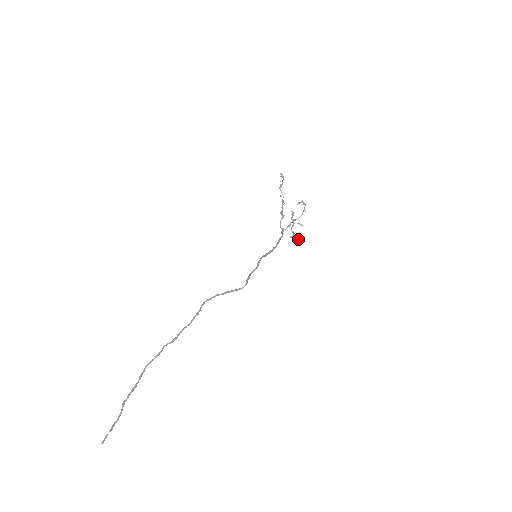
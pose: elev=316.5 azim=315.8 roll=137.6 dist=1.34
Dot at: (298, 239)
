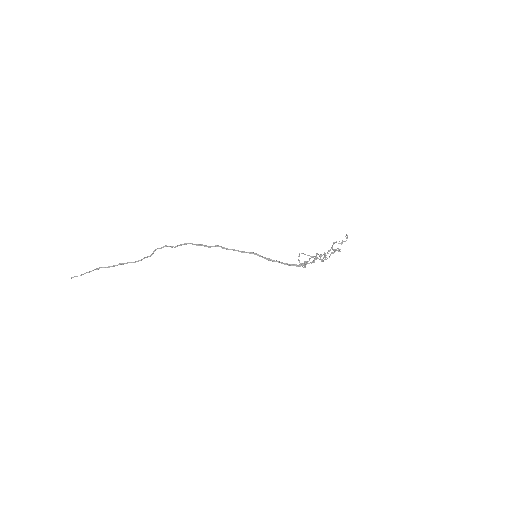
Dot at: (302, 263)
